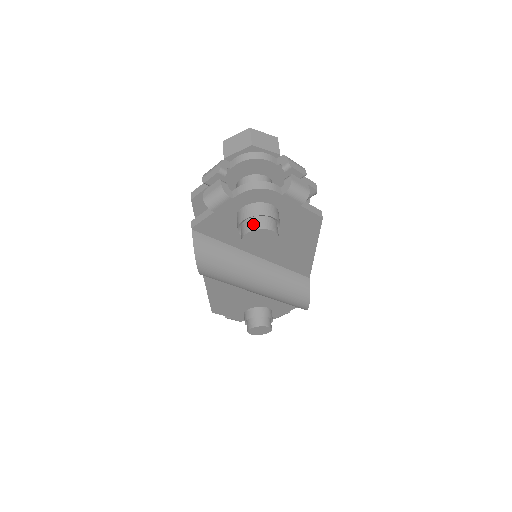
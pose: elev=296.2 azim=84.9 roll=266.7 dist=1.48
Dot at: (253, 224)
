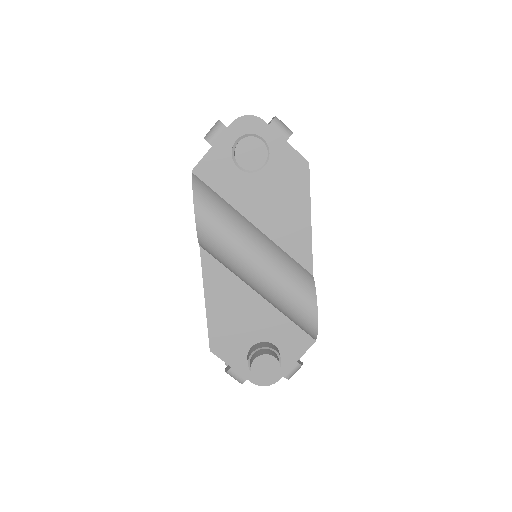
Dot at: (244, 138)
